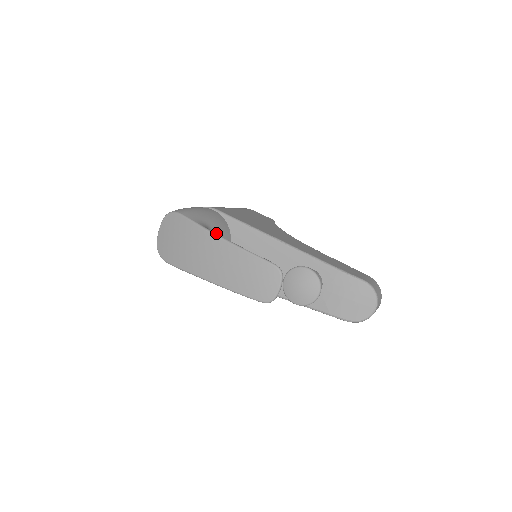
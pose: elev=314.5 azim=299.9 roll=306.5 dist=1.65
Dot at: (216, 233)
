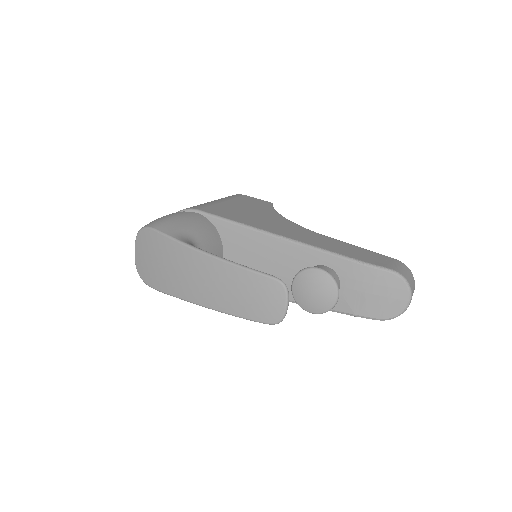
Dot at: (201, 243)
